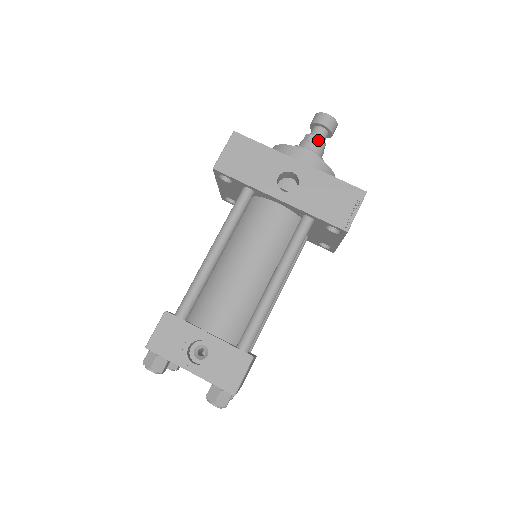
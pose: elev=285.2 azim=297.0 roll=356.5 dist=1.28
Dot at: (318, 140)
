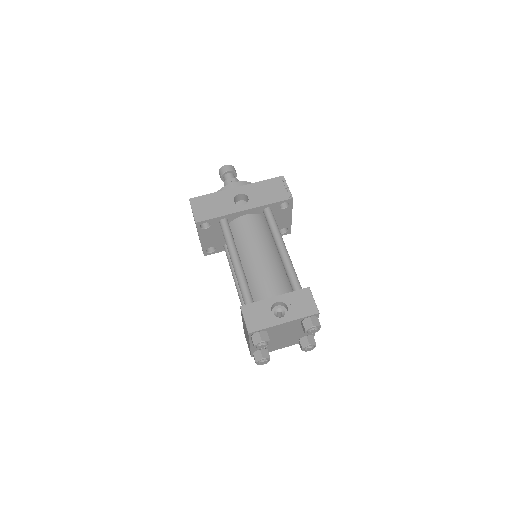
Dot at: (233, 179)
